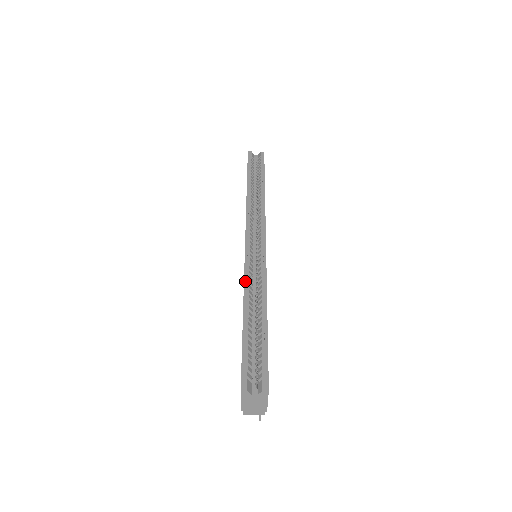
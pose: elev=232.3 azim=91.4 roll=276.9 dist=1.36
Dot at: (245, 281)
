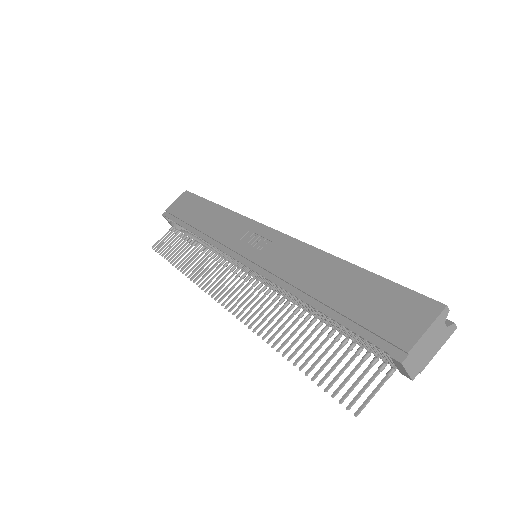
Dot at: (314, 247)
